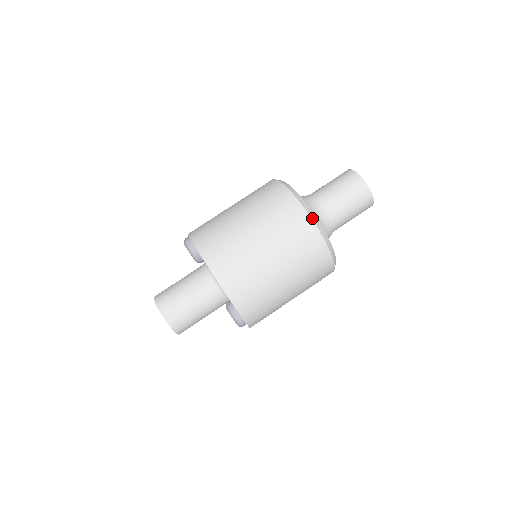
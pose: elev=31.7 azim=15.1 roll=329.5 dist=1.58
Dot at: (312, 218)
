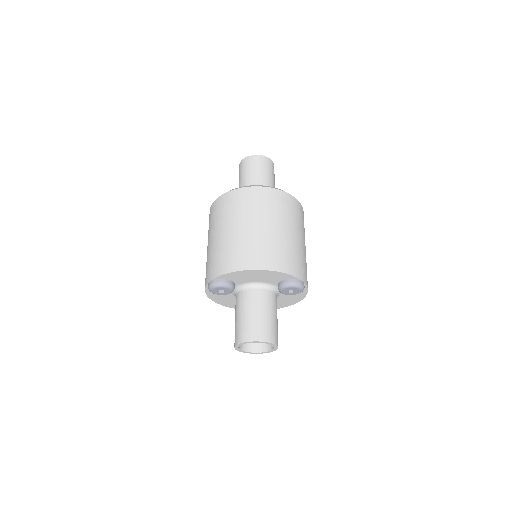
Dot at: (259, 186)
